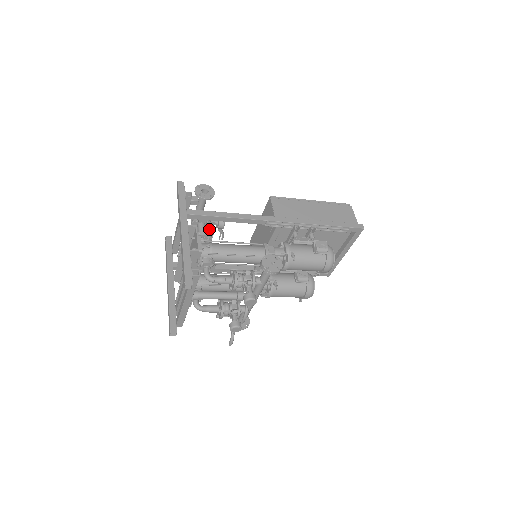
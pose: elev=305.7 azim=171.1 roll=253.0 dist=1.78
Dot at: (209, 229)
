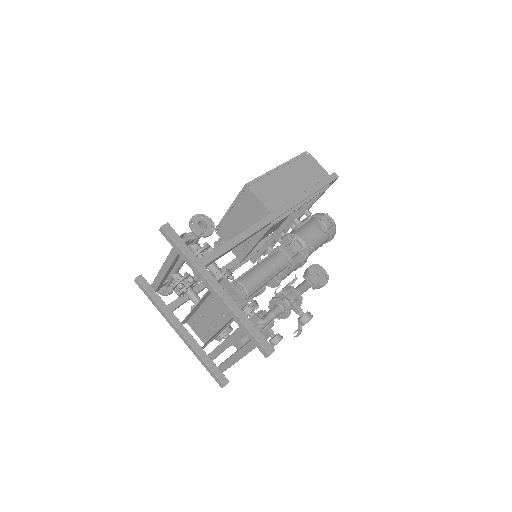
Dot at: occluded
